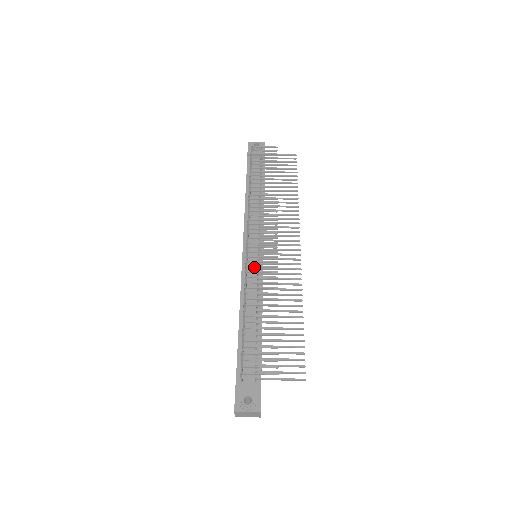
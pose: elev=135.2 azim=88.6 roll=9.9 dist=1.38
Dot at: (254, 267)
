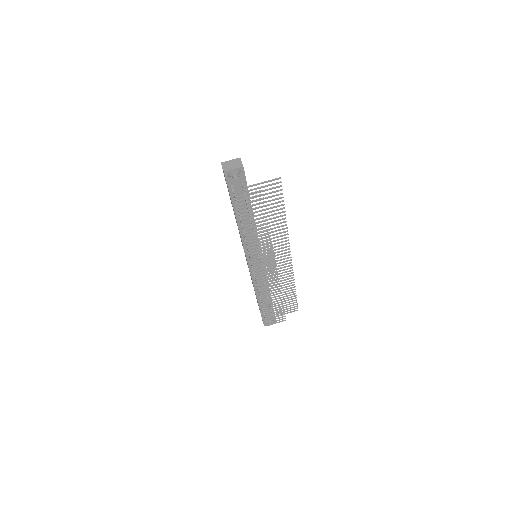
Dot at: occluded
